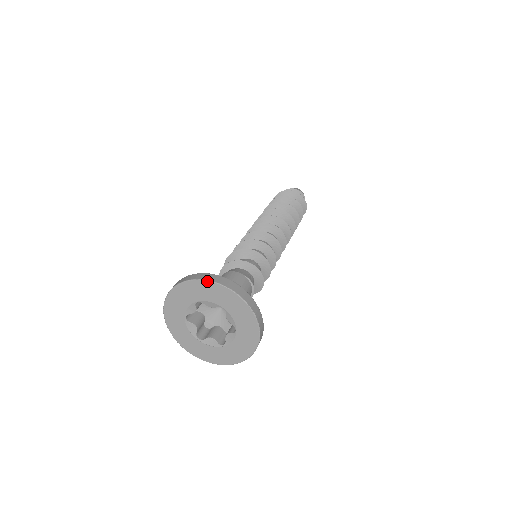
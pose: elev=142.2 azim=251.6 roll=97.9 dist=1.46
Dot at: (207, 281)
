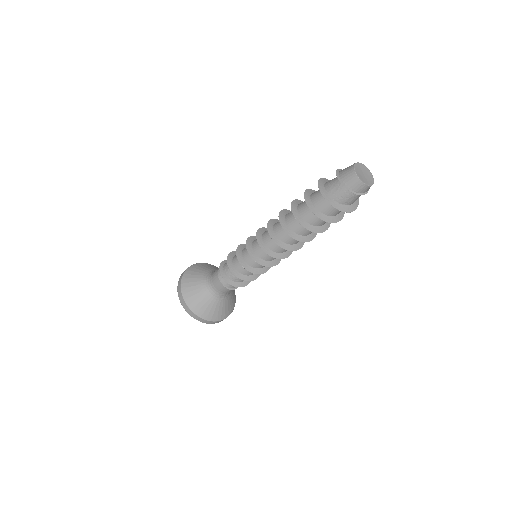
Dot at: (179, 299)
